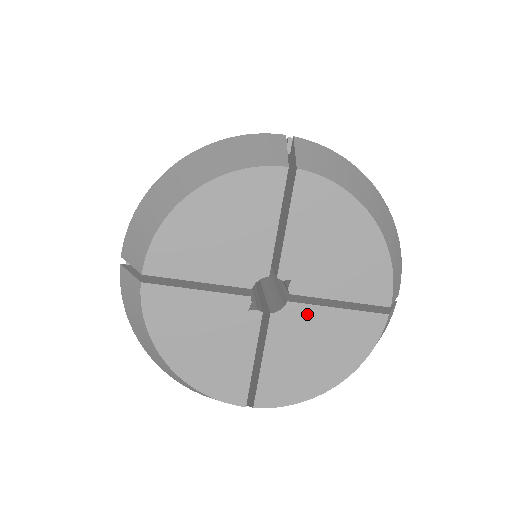
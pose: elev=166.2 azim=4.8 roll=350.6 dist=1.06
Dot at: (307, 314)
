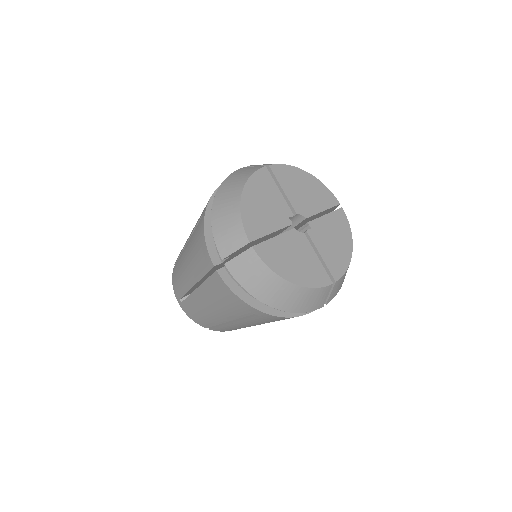
Dot at: (306, 245)
